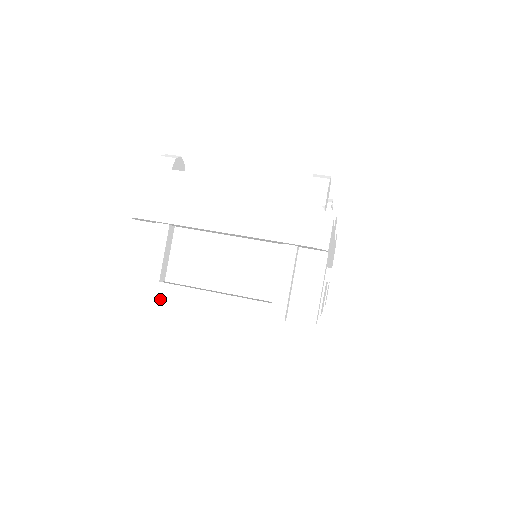
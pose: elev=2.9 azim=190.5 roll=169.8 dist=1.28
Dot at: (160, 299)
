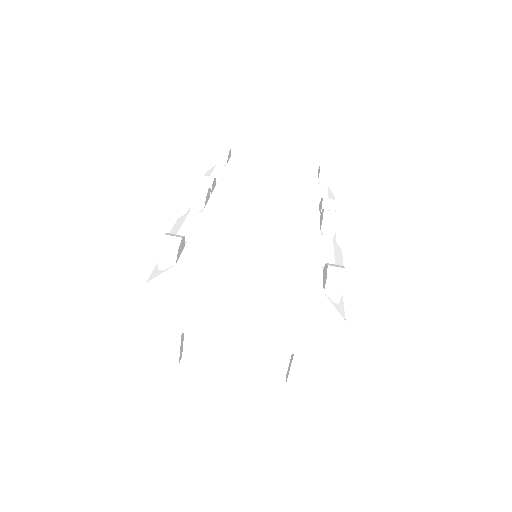
Dot at: occluded
